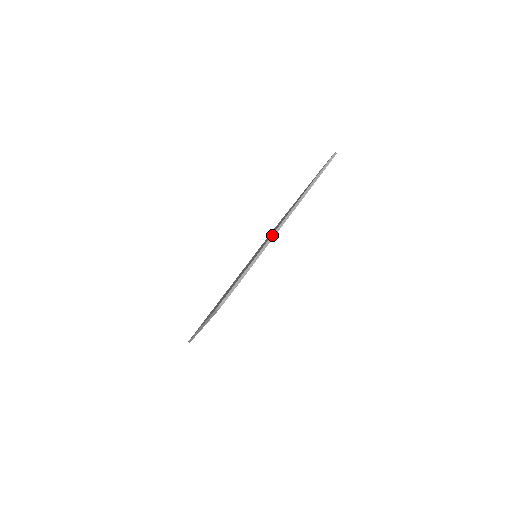
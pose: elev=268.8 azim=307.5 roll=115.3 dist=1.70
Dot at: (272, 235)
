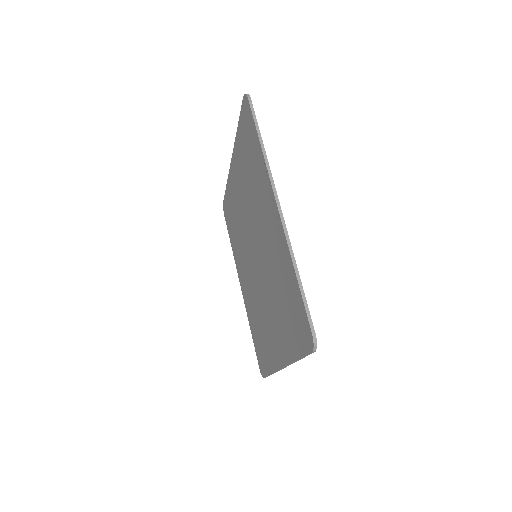
Dot at: (233, 148)
